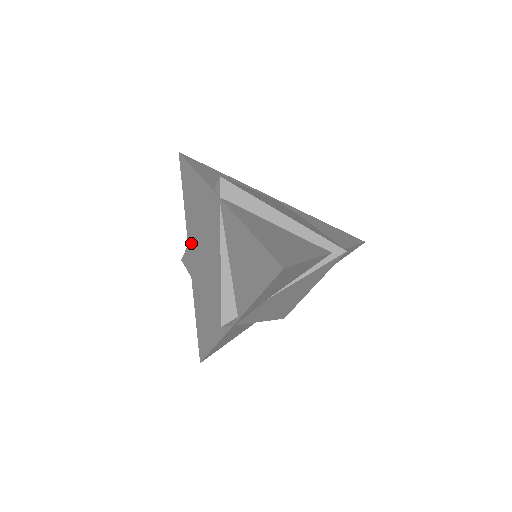
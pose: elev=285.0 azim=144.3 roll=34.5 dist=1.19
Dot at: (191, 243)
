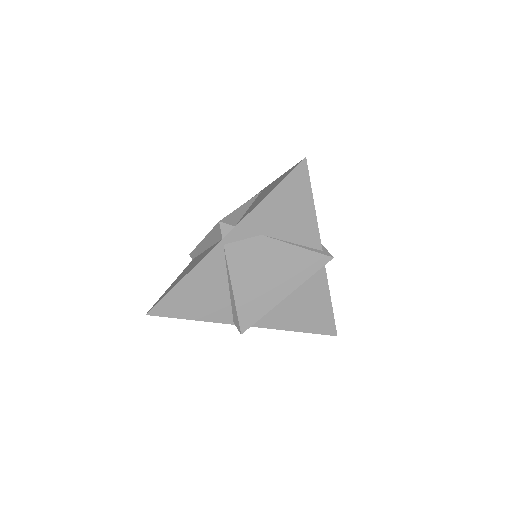
Dot at: occluded
